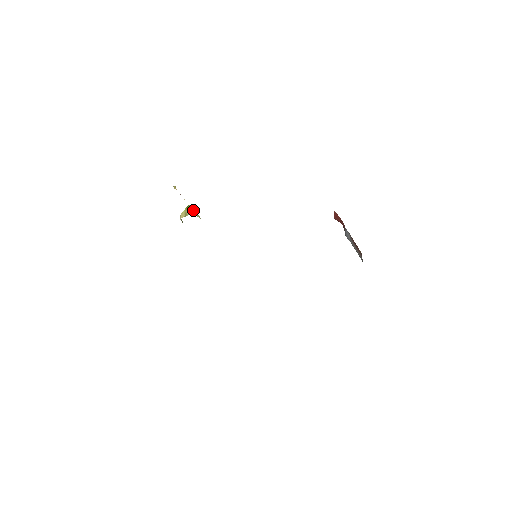
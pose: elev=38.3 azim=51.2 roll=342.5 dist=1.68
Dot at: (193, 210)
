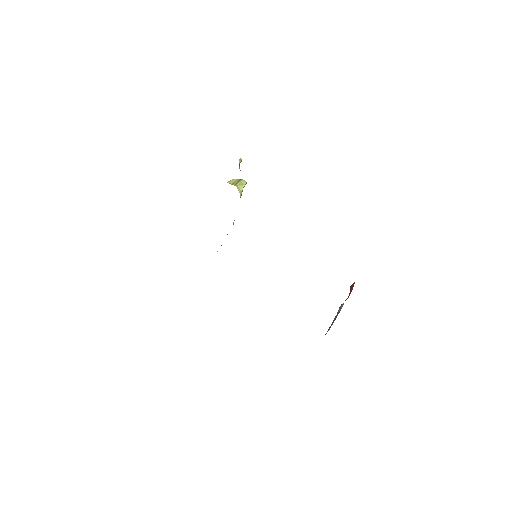
Dot at: (241, 185)
